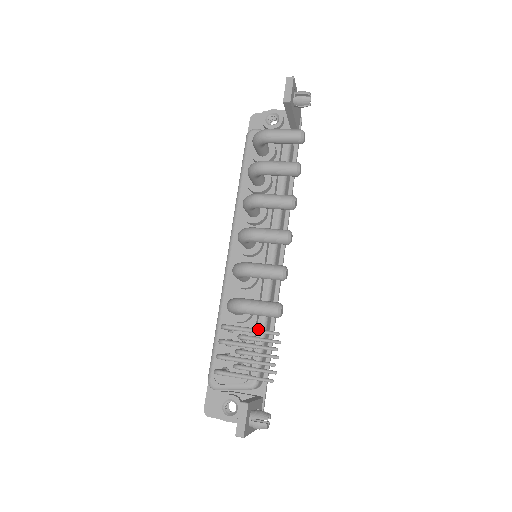
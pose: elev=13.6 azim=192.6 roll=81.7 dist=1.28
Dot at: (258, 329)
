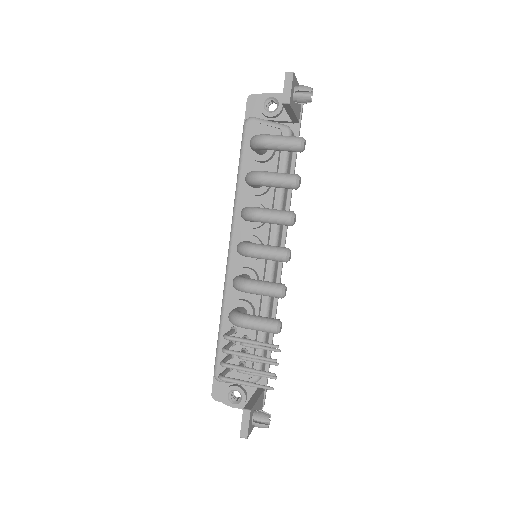
Dot at: (258, 342)
